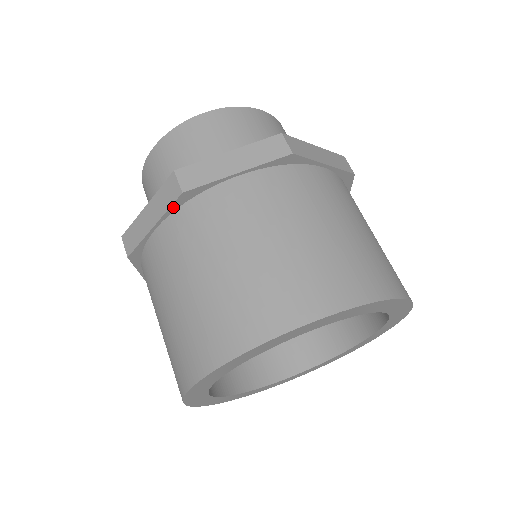
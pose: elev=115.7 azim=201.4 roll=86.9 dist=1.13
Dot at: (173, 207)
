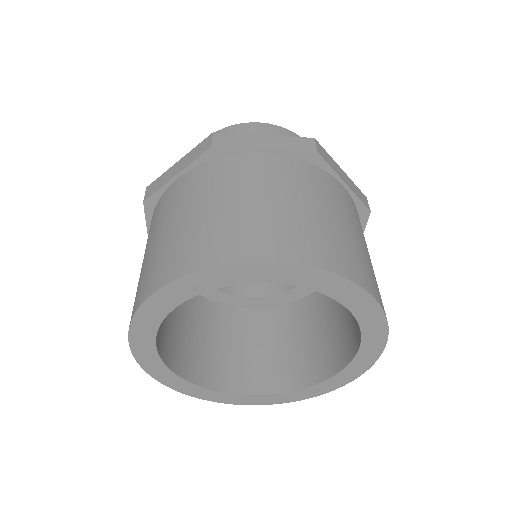
Dot at: (297, 153)
